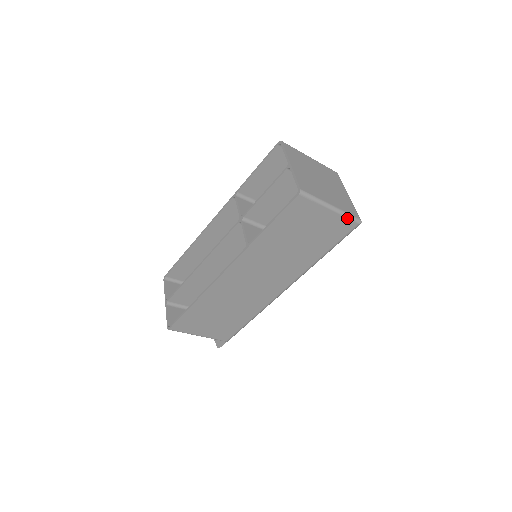
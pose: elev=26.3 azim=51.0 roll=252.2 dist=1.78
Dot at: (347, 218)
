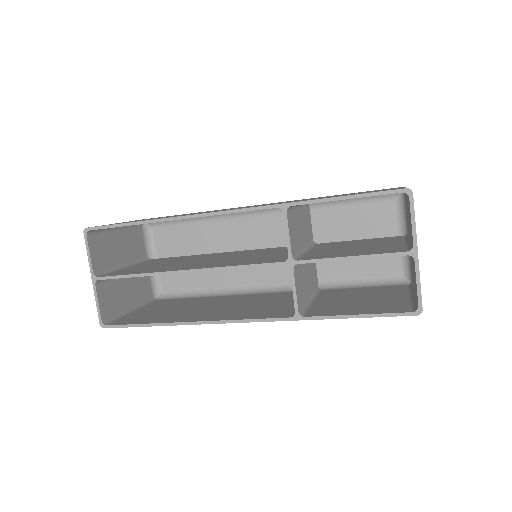
Dot at: occluded
